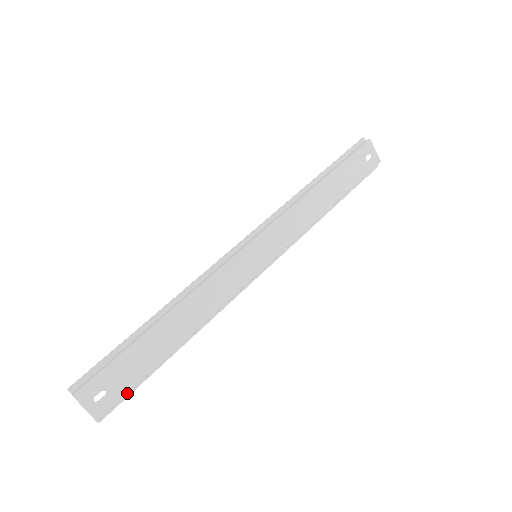
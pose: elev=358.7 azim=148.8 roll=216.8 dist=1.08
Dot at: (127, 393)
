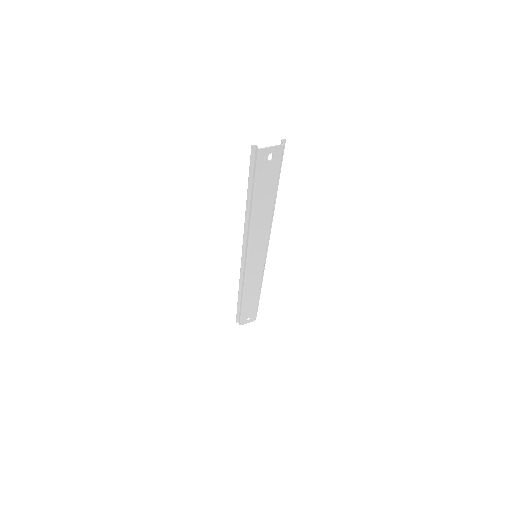
Dot at: (256, 312)
